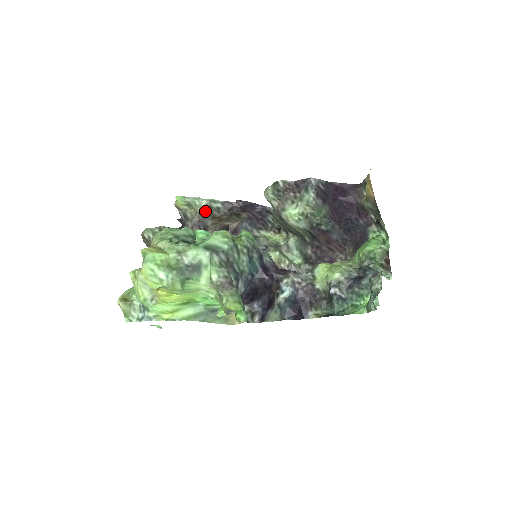
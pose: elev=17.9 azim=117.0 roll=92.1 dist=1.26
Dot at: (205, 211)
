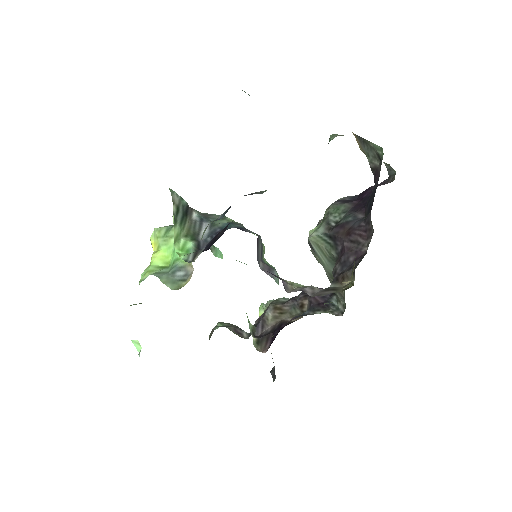
Dot at: (271, 304)
